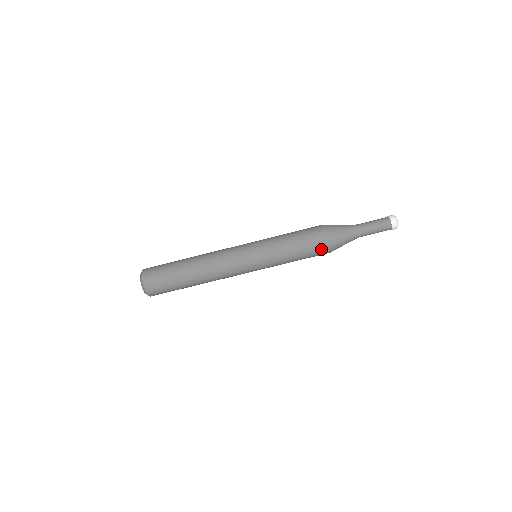
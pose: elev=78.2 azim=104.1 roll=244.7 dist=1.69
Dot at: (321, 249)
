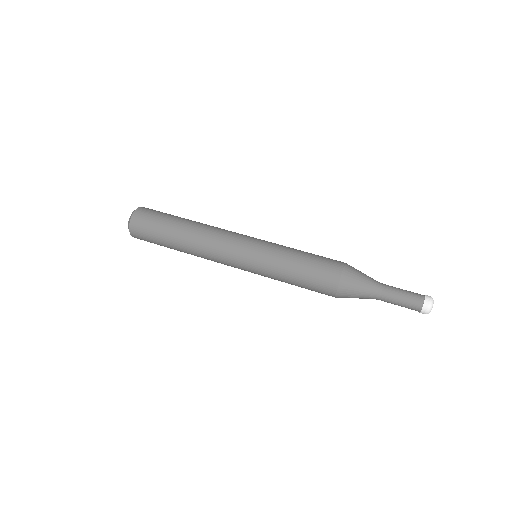
Dot at: (334, 261)
